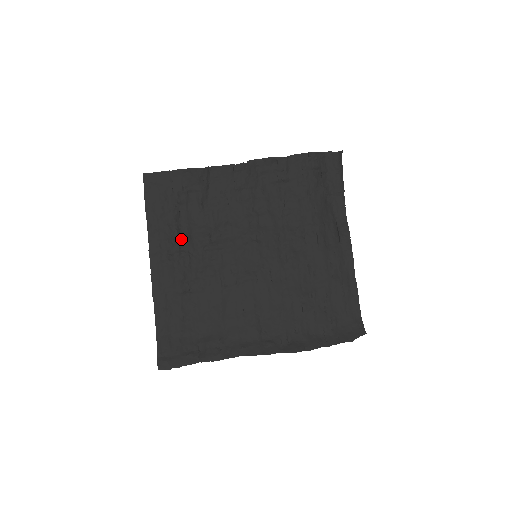
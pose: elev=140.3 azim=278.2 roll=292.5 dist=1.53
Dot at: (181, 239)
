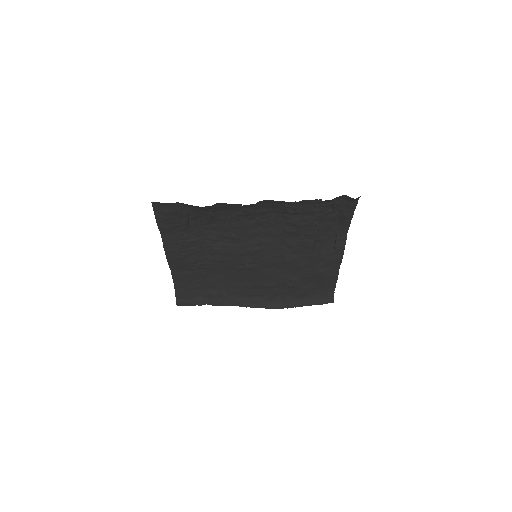
Dot at: (191, 242)
